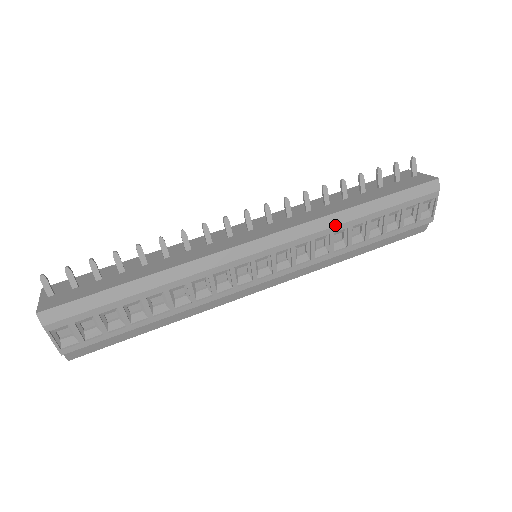
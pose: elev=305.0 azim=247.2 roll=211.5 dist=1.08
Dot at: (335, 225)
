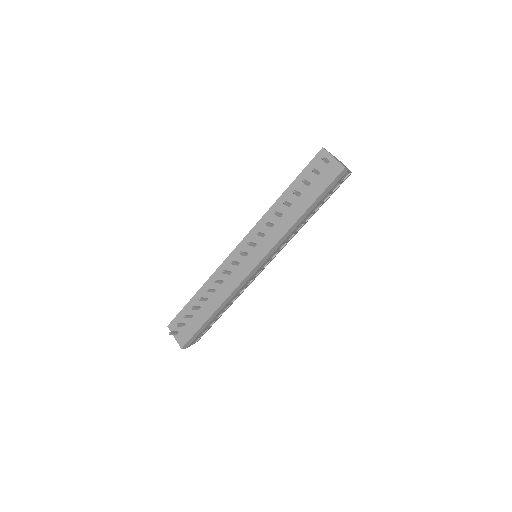
Dot at: (292, 231)
